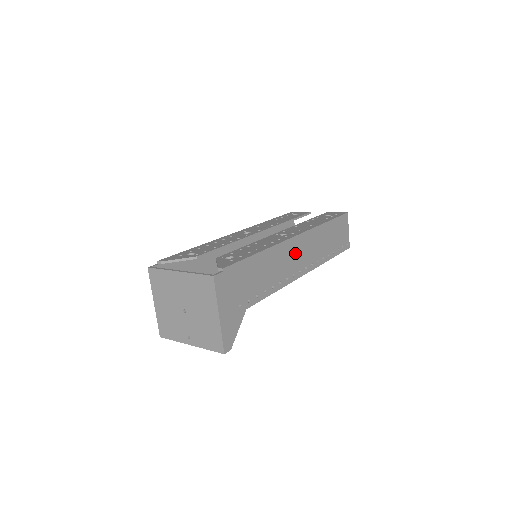
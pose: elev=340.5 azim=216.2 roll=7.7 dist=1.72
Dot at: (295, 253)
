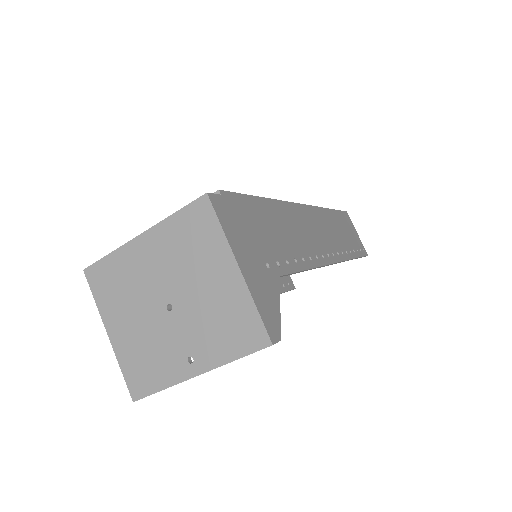
Dot at: (312, 227)
